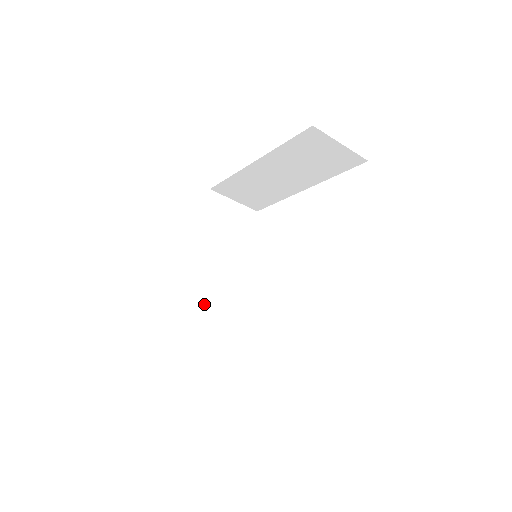
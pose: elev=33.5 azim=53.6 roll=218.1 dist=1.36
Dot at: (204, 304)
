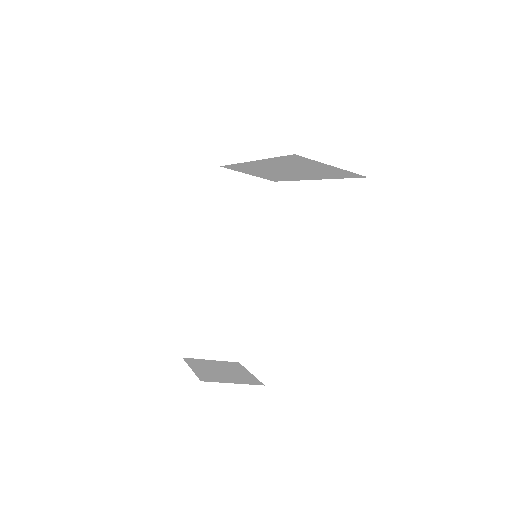
Dot at: (214, 288)
